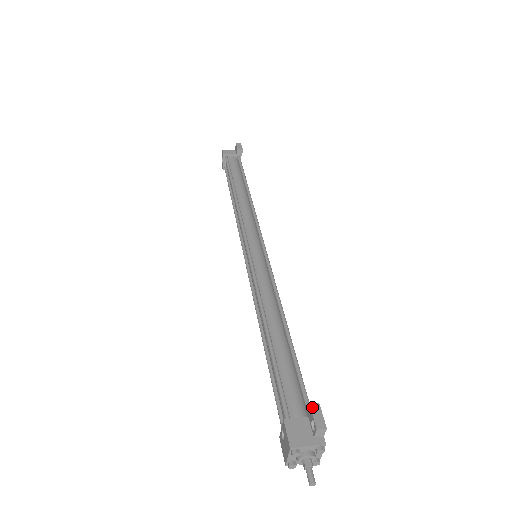
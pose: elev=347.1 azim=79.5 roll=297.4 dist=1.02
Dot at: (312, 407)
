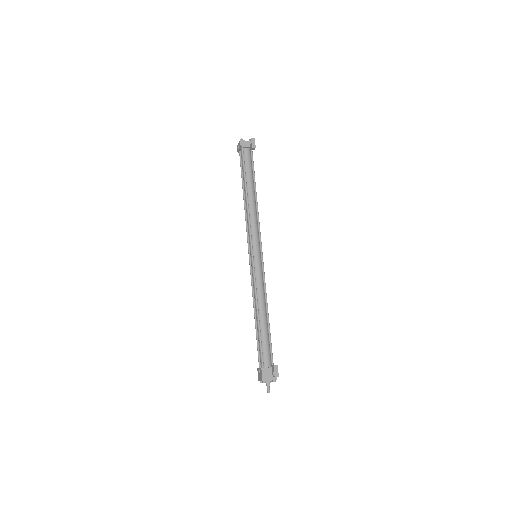
Dot at: (274, 367)
